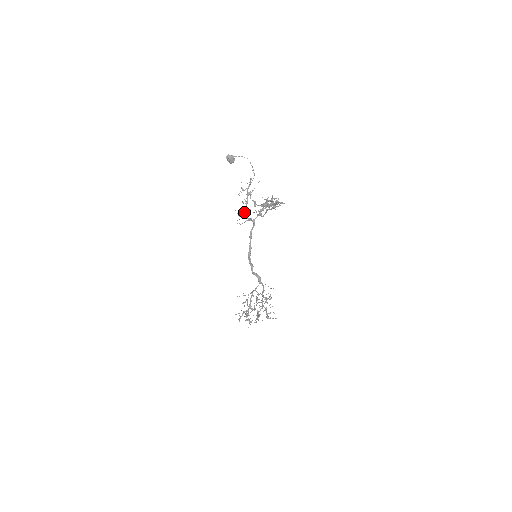
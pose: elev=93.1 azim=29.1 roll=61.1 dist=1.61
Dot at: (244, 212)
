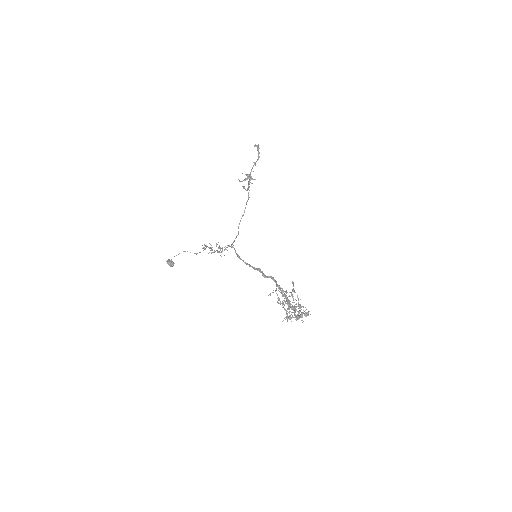
Dot at: (218, 252)
